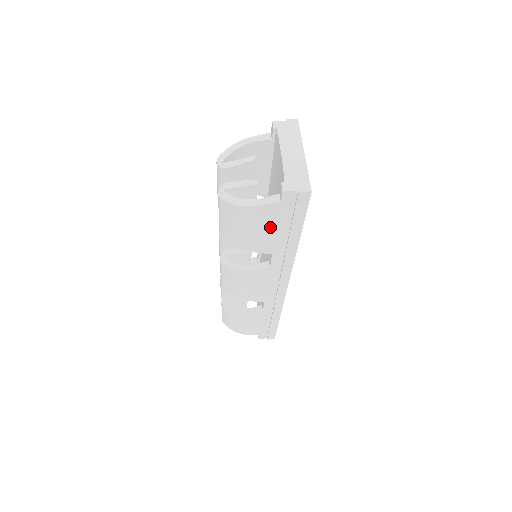
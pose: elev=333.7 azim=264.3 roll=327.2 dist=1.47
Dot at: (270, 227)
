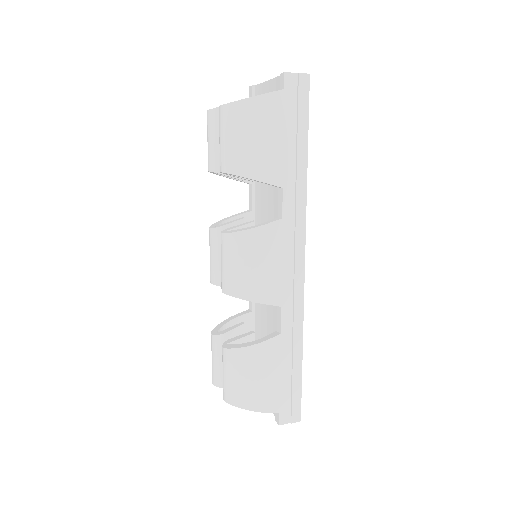
Dot at: (277, 133)
